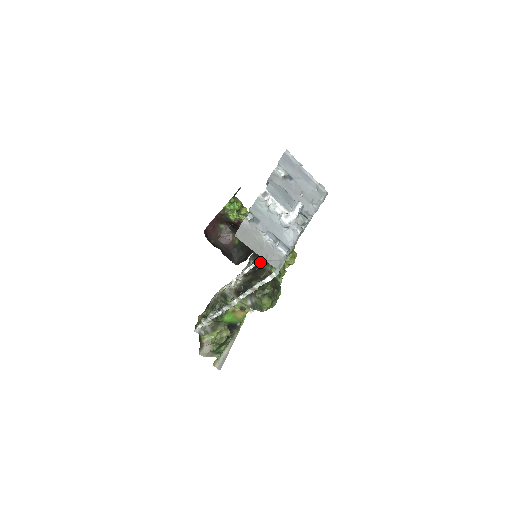
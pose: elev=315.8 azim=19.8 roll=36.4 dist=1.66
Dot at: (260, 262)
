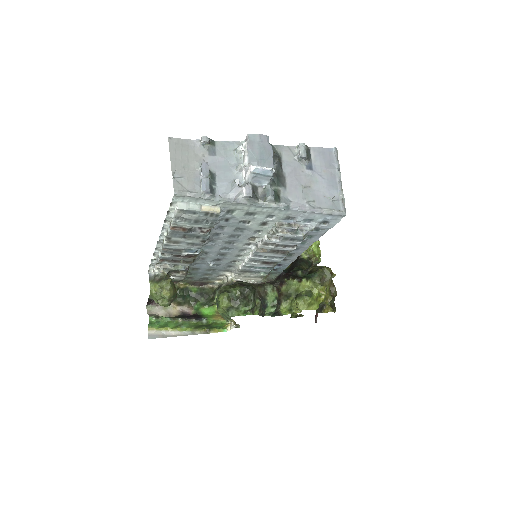
Dot at: (273, 283)
